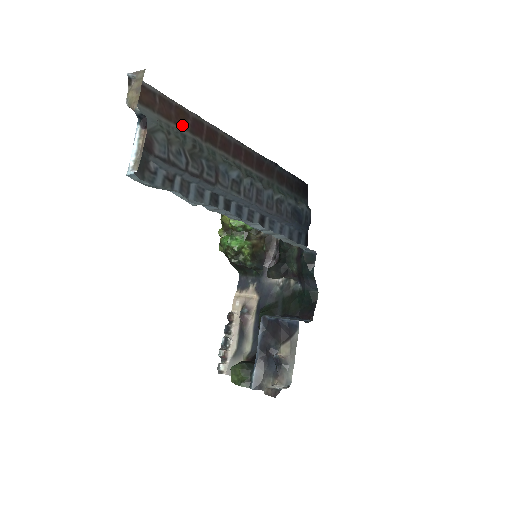
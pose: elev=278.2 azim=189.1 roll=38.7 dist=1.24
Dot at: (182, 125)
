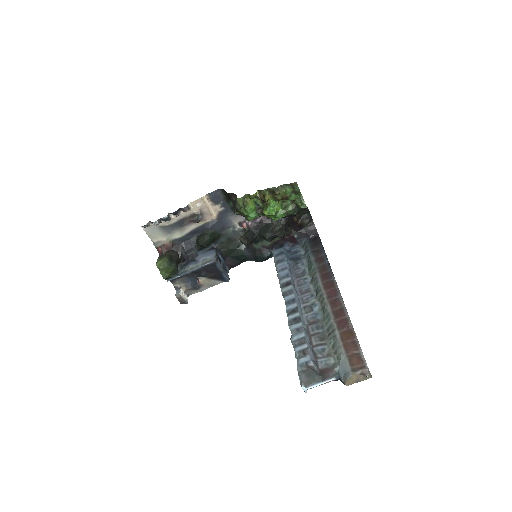
Dot at: (342, 336)
